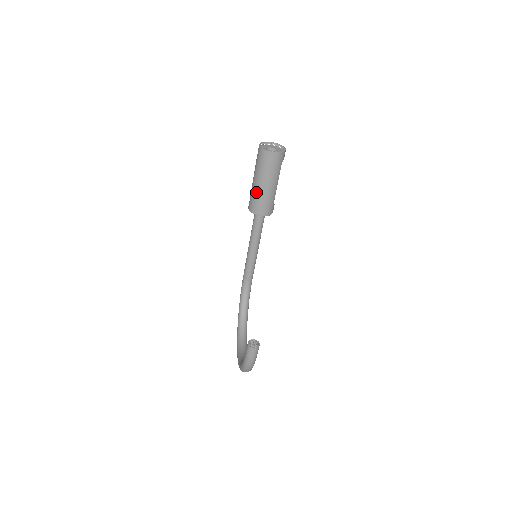
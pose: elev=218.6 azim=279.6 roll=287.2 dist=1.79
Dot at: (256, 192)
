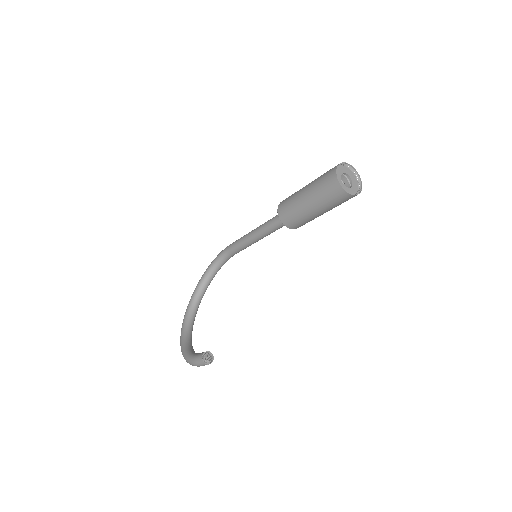
Dot at: (298, 207)
